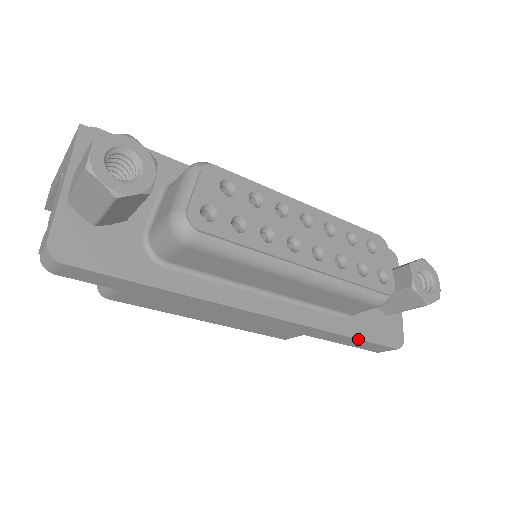
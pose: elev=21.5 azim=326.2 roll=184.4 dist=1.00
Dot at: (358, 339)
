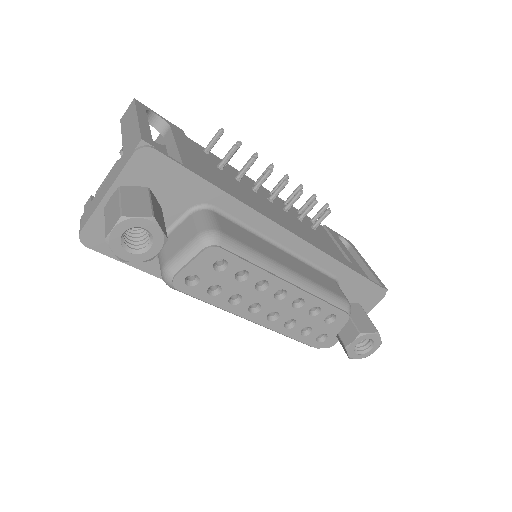
Dot at: occluded
